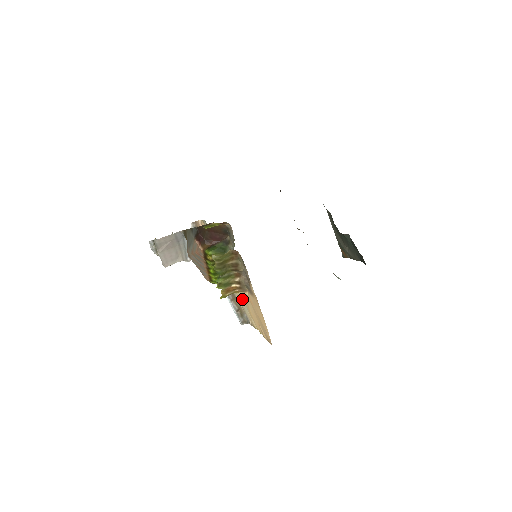
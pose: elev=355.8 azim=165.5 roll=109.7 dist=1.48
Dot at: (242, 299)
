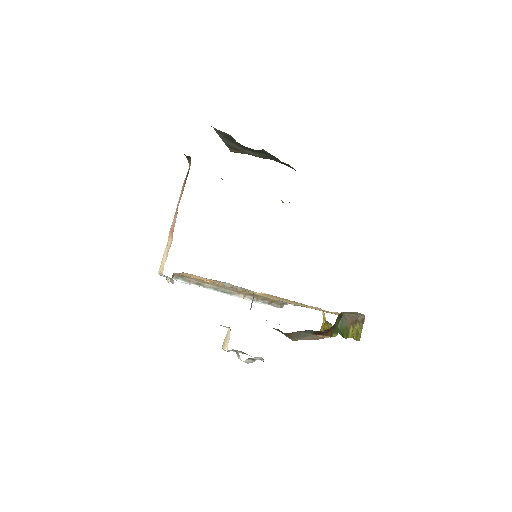
Dot at: occluded
